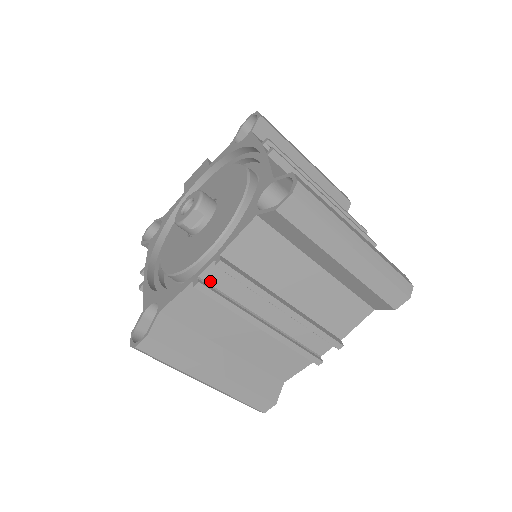
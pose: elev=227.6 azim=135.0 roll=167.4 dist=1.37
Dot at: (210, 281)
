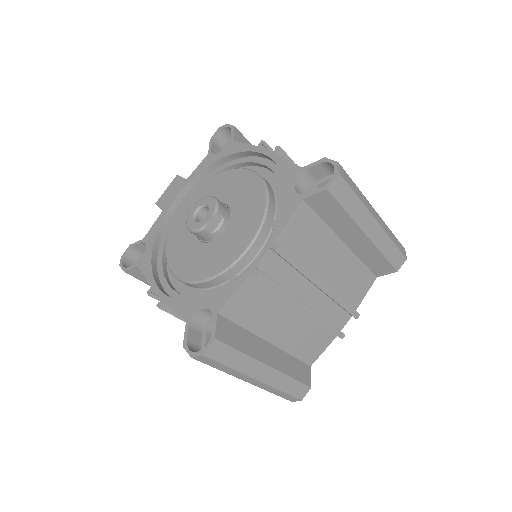
Dot at: (264, 271)
